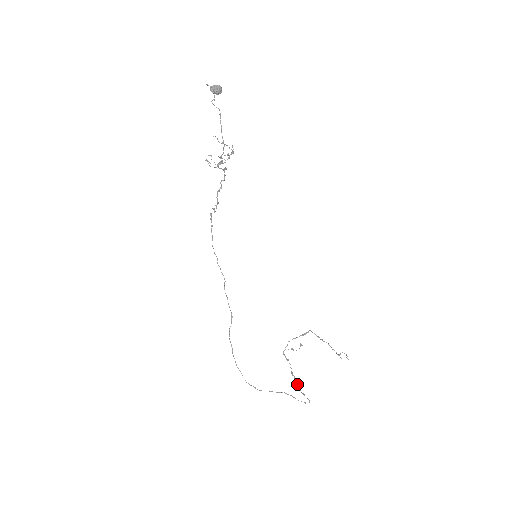
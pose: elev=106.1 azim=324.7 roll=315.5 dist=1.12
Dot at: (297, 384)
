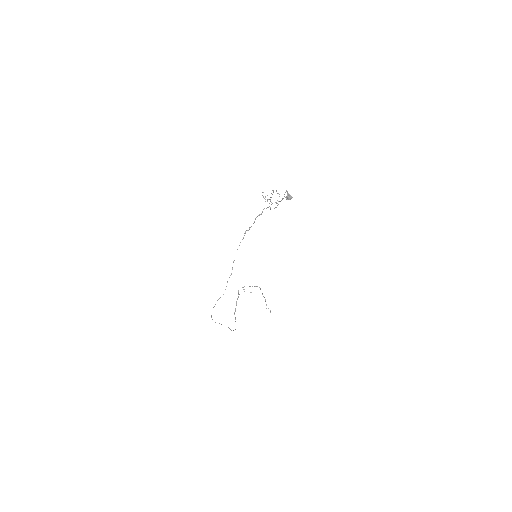
Dot at: (235, 311)
